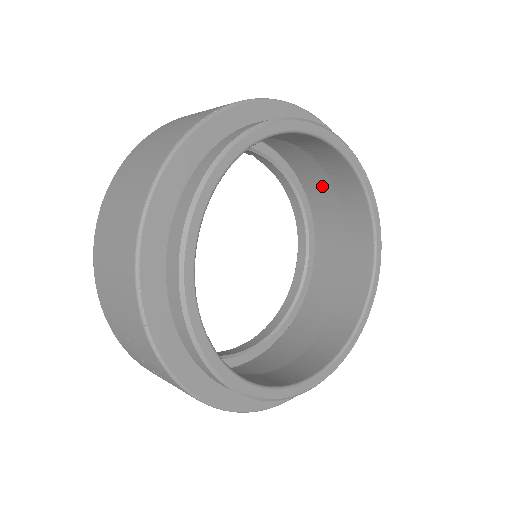
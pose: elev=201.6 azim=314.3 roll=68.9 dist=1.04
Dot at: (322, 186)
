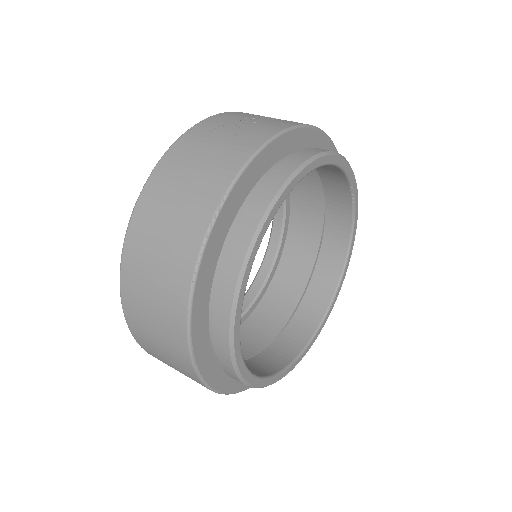
Dot at: occluded
